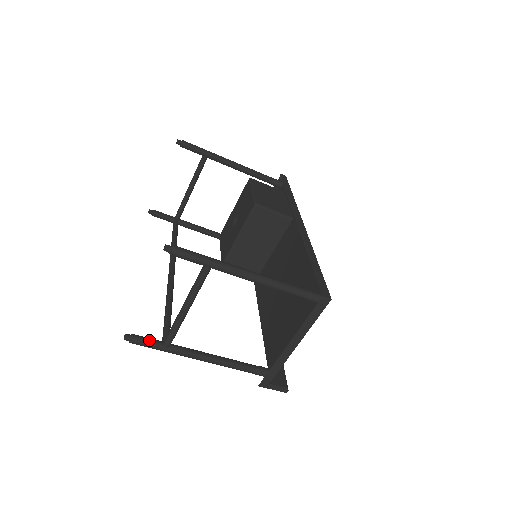
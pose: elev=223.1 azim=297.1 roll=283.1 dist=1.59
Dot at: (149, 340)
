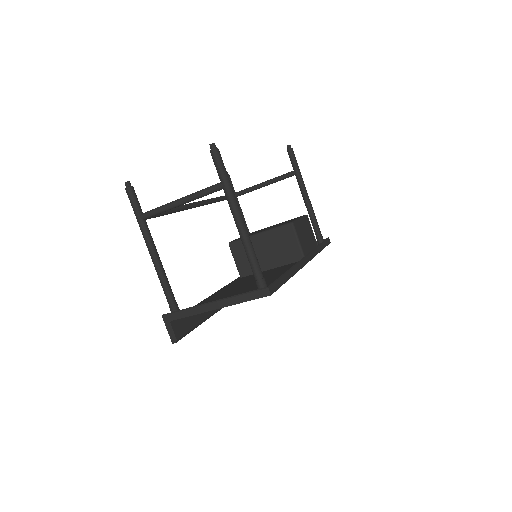
Dot at: (137, 201)
